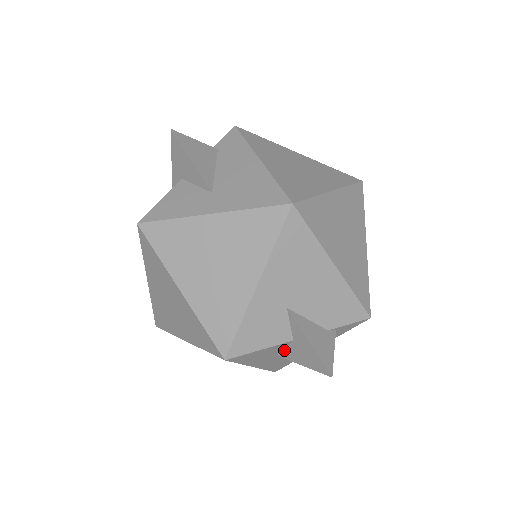
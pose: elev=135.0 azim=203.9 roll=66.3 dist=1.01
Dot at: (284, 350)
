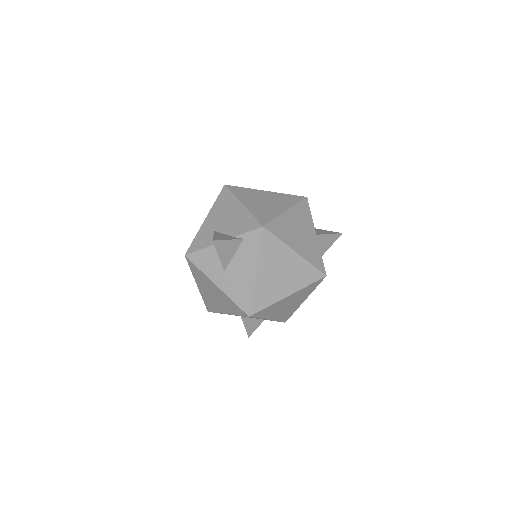
Dot at: occluded
